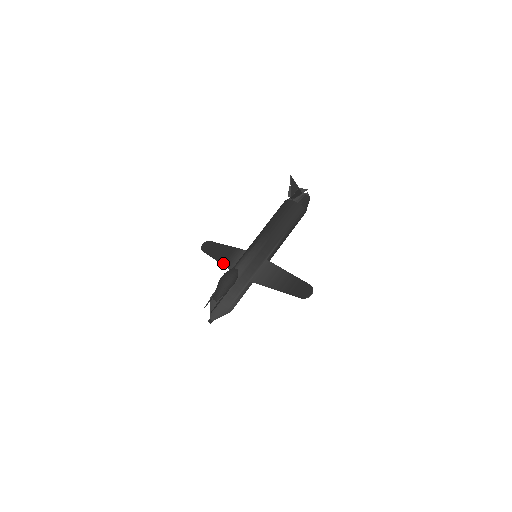
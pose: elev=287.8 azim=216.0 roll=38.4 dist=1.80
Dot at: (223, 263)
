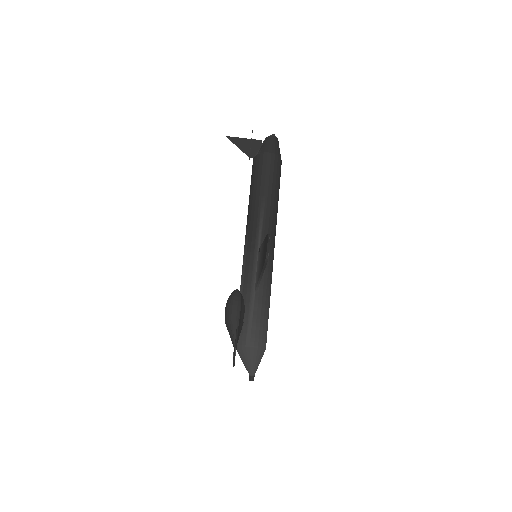
Dot at: occluded
